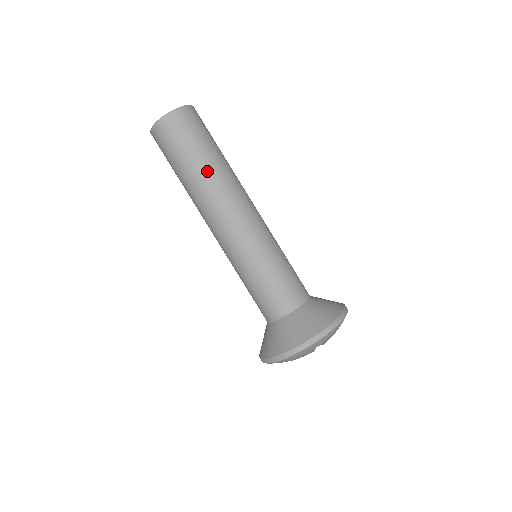
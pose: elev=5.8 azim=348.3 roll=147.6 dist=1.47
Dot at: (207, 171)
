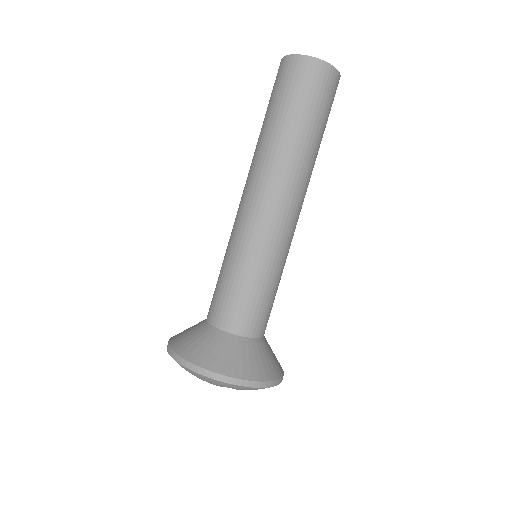
Dot at: (296, 143)
